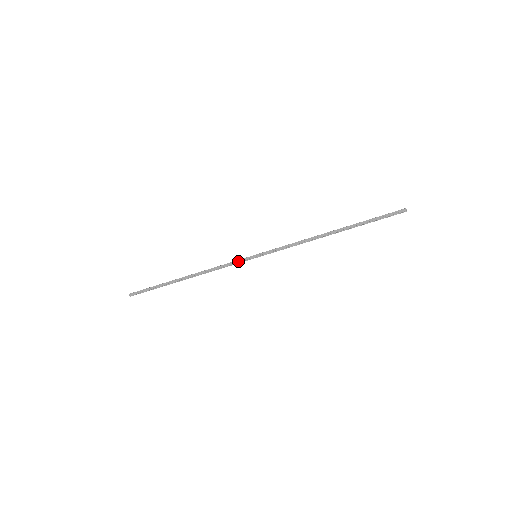
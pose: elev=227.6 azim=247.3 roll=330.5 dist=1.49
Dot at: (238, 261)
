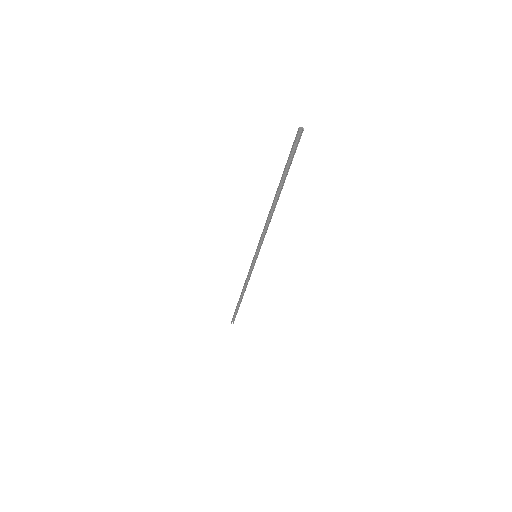
Dot at: (250, 267)
